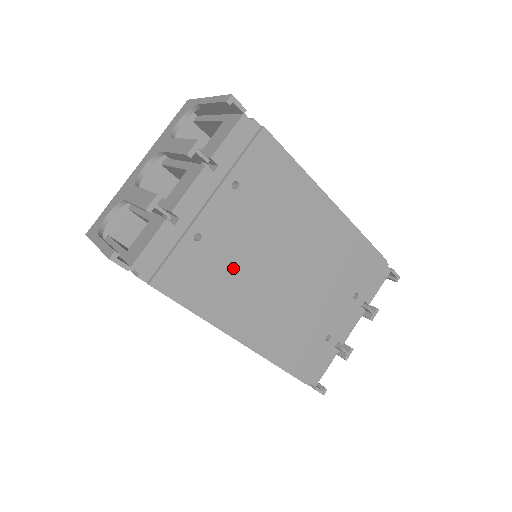
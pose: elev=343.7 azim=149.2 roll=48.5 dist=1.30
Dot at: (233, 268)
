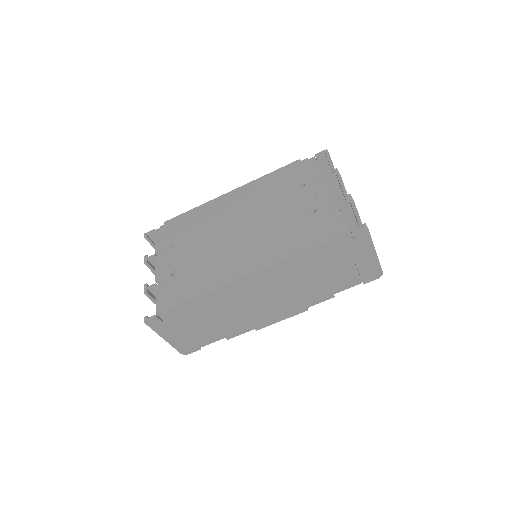
Dot at: (205, 261)
